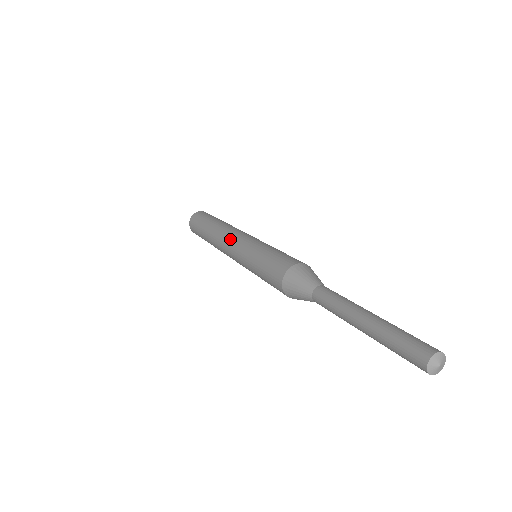
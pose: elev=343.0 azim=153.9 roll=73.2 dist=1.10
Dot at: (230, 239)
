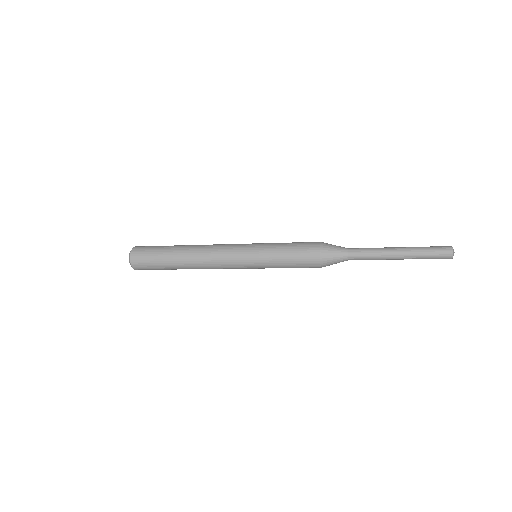
Dot at: (224, 255)
